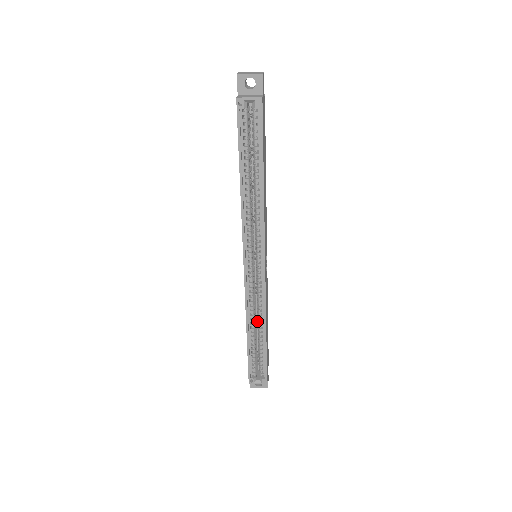
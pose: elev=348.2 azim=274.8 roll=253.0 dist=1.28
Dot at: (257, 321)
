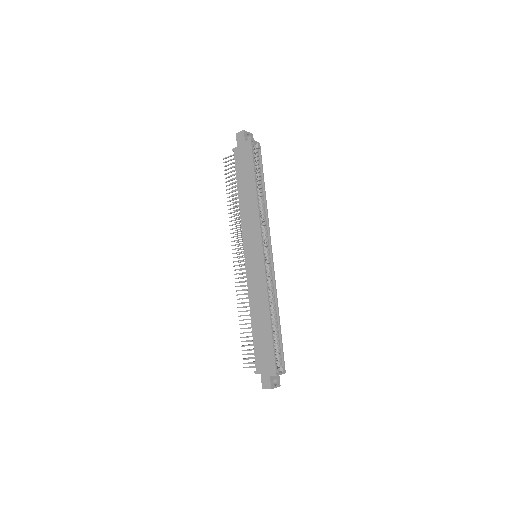
Dot at: occluded
